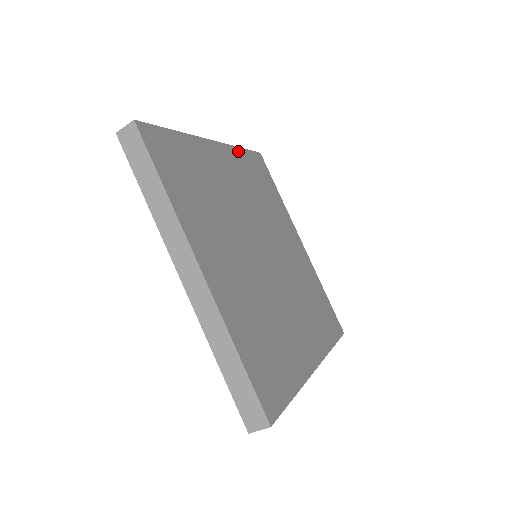
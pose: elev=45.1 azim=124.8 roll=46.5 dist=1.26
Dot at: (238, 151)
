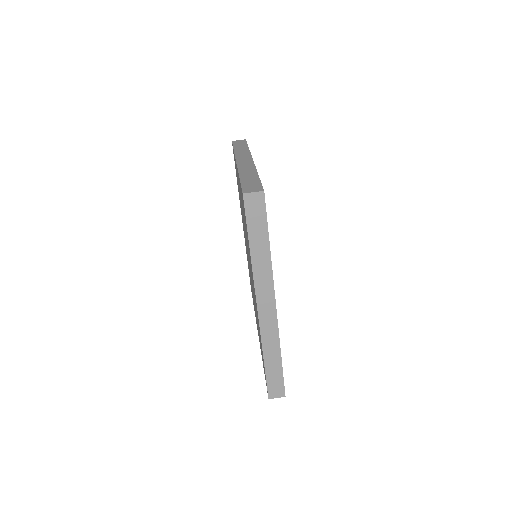
Dot at: occluded
